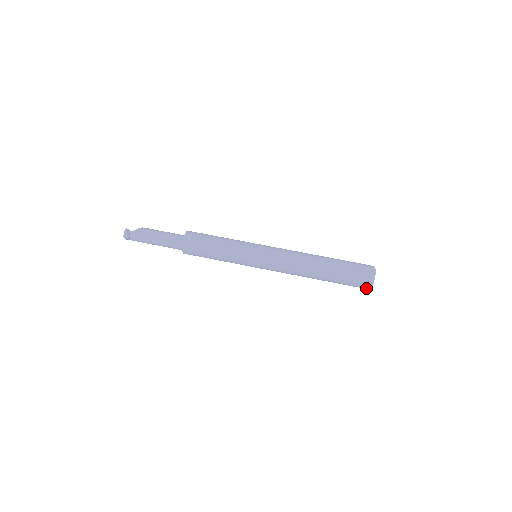
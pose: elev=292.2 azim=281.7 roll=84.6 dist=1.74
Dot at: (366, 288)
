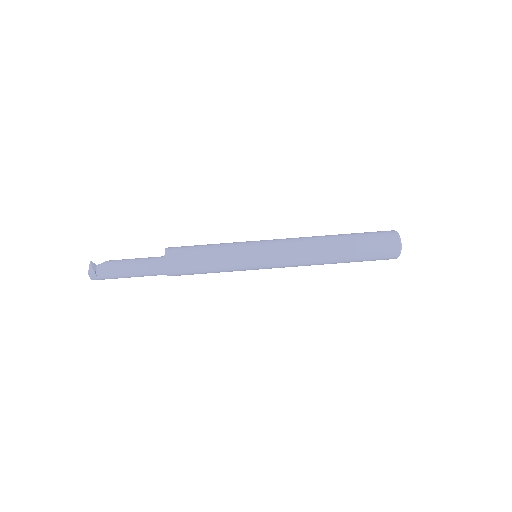
Dot at: (395, 255)
